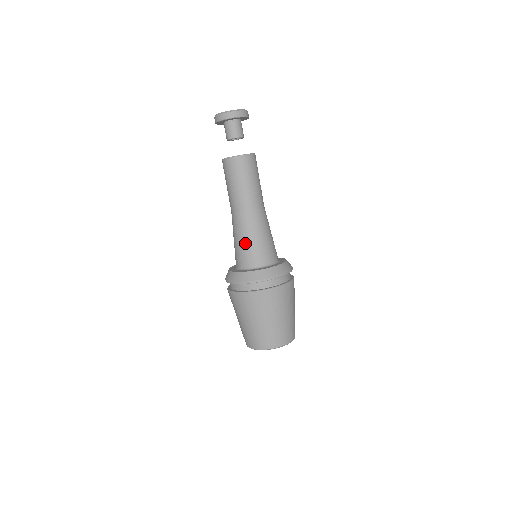
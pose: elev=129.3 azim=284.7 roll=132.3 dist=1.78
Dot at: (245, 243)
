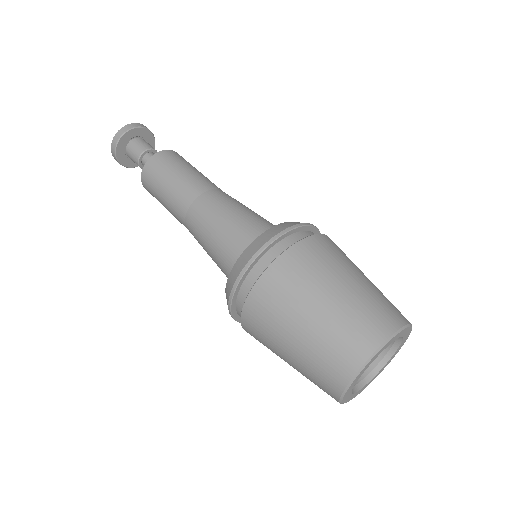
Dot at: (220, 232)
